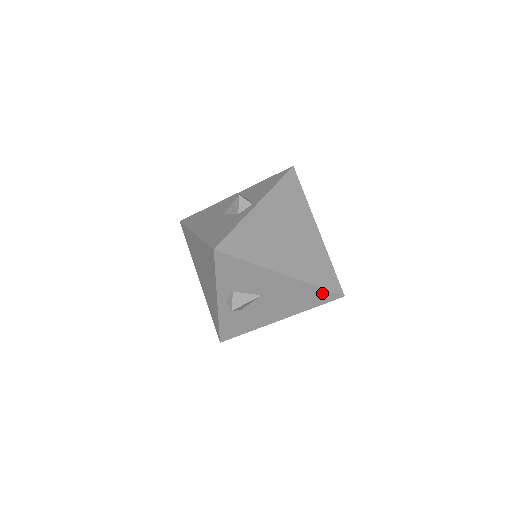
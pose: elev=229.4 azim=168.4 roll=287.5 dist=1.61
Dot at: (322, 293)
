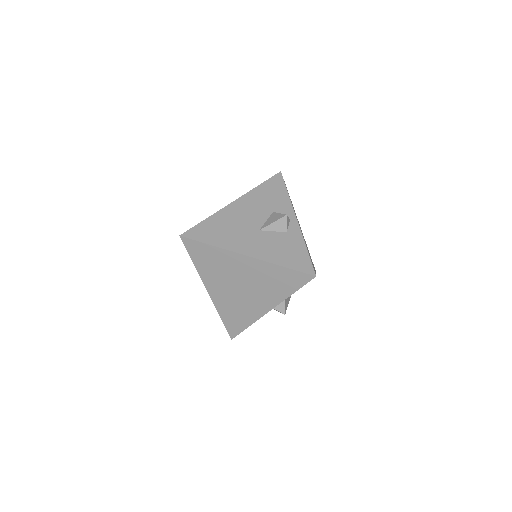
Dot at: occluded
